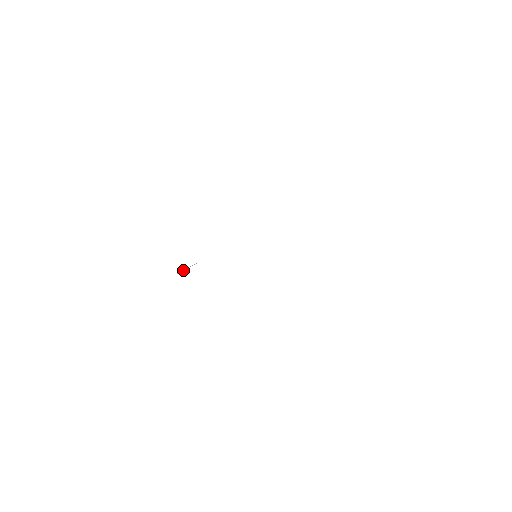
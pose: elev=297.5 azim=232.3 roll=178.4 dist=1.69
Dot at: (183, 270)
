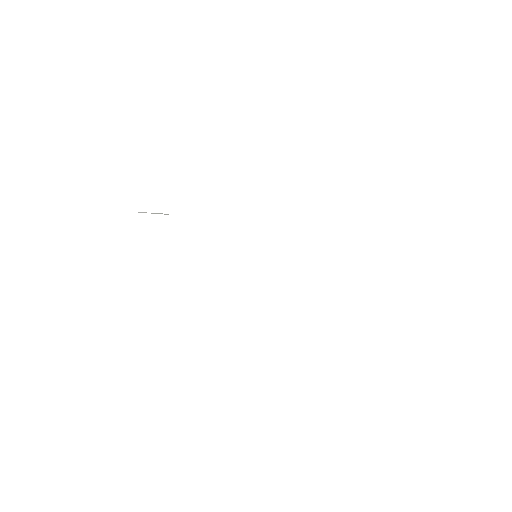
Dot at: occluded
